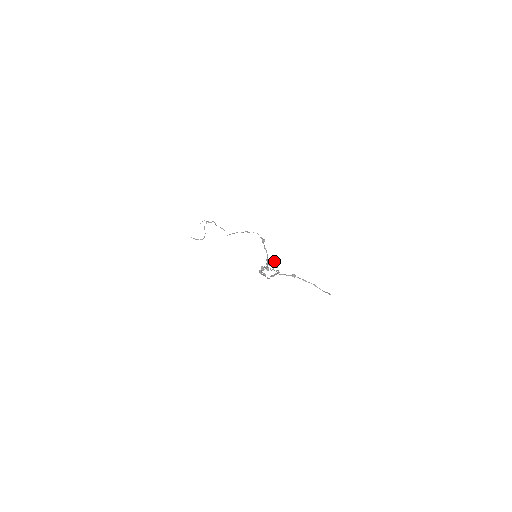
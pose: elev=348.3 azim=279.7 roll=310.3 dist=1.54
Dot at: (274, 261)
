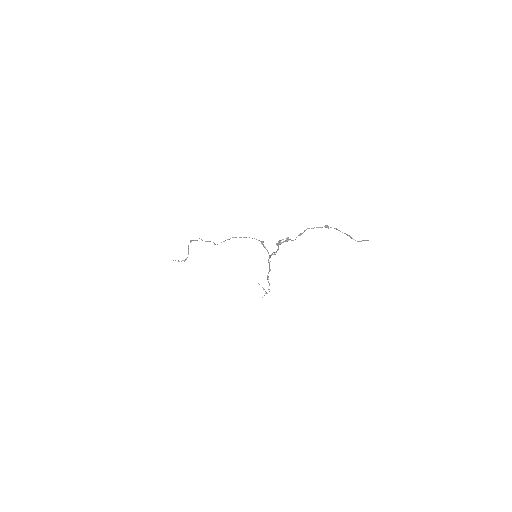
Dot at: occluded
